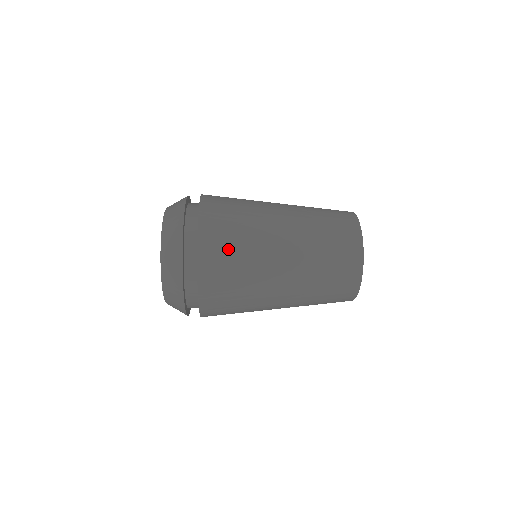
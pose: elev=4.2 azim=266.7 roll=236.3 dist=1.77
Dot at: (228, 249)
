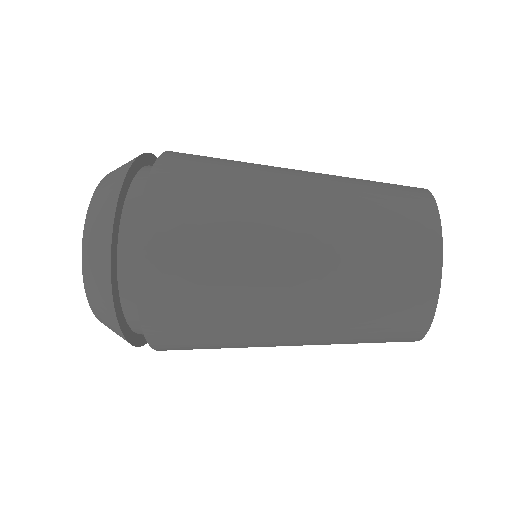
Dot at: (196, 341)
